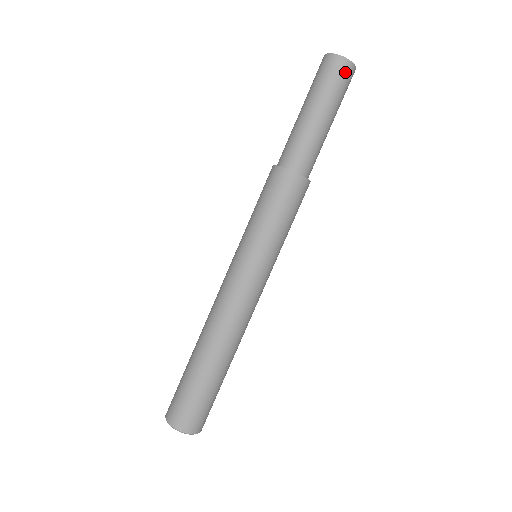
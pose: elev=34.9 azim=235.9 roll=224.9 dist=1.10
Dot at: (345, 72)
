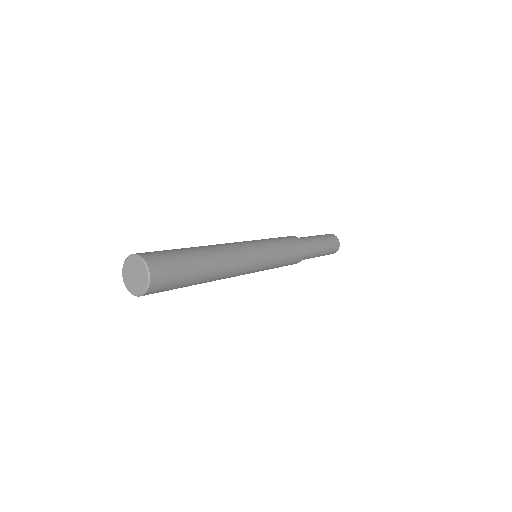
Dot at: (336, 245)
